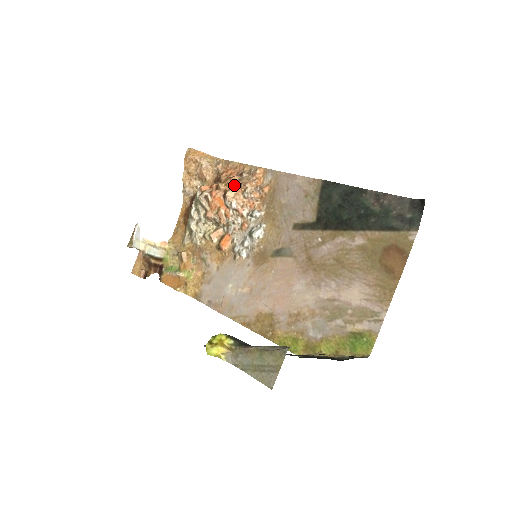
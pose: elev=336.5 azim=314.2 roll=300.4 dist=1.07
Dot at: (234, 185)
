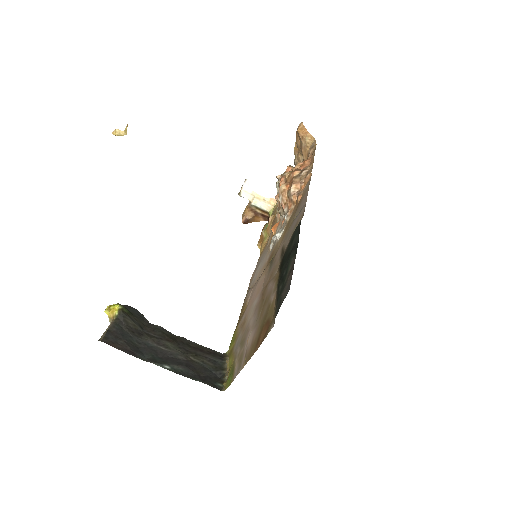
Dot at: (291, 180)
